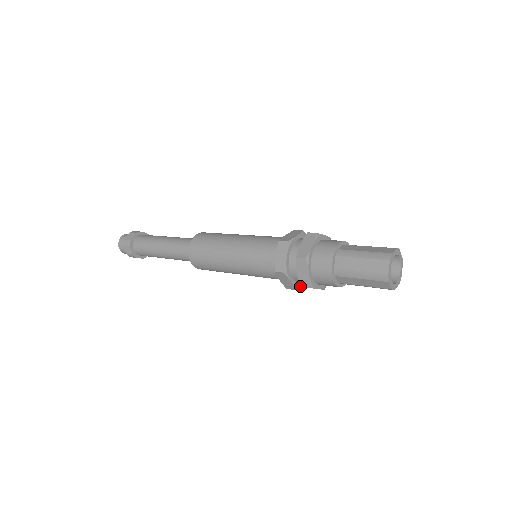
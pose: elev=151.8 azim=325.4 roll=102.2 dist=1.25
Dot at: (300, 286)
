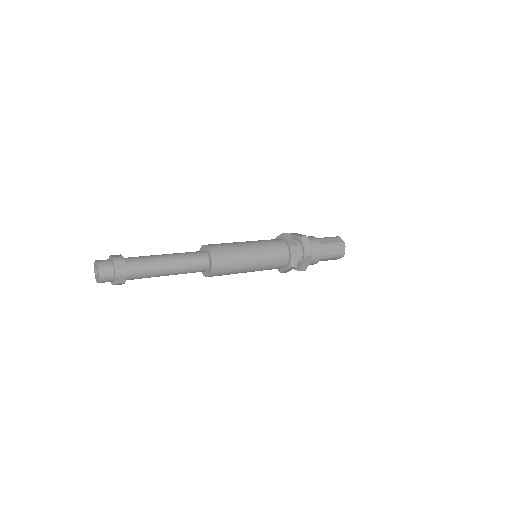
Dot at: occluded
